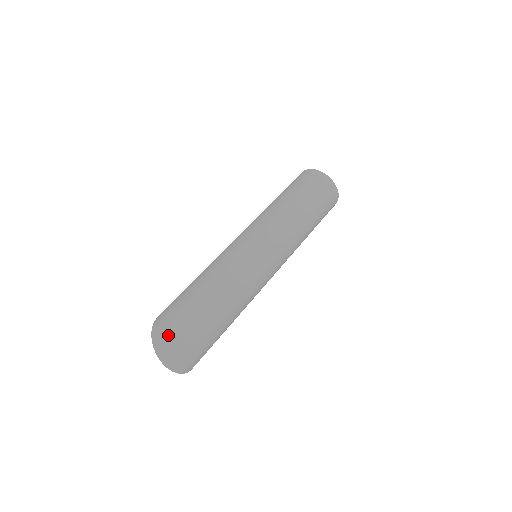
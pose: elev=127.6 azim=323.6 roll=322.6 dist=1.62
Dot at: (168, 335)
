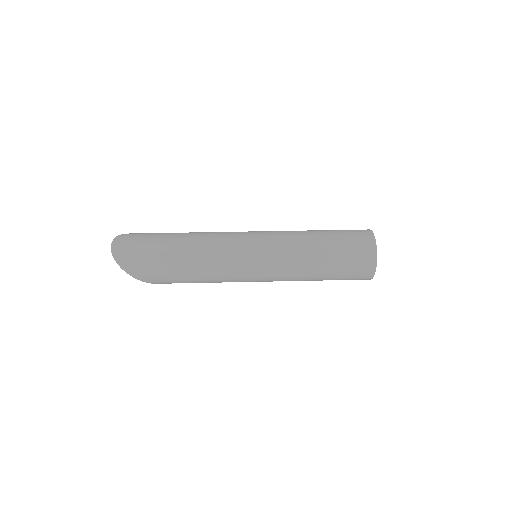
Dot at: (134, 235)
